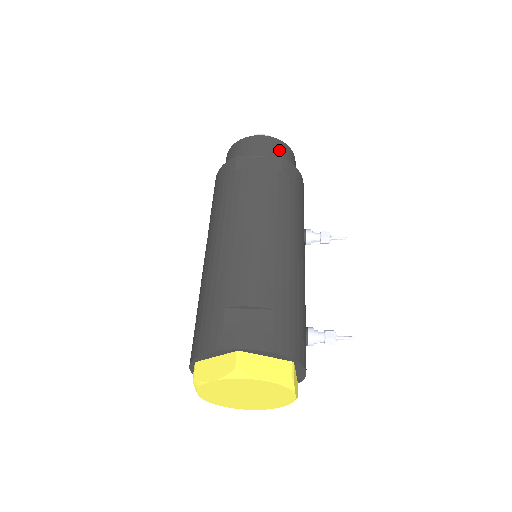
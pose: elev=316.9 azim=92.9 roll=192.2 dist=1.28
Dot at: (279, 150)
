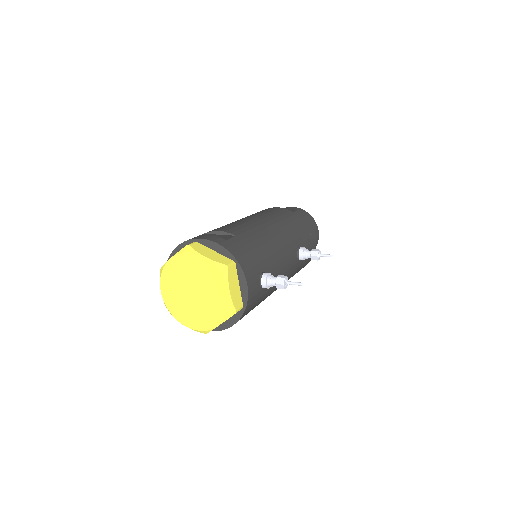
Dot at: occluded
